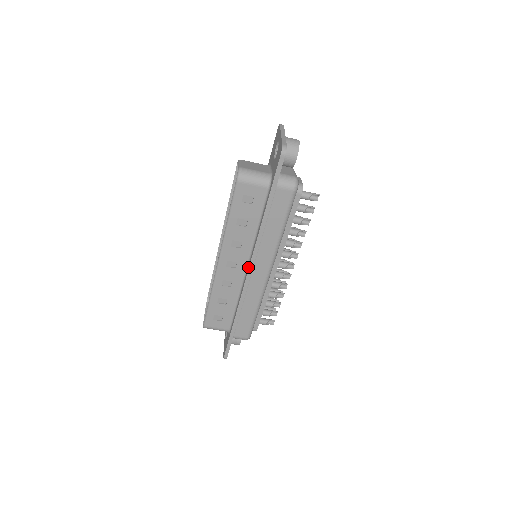
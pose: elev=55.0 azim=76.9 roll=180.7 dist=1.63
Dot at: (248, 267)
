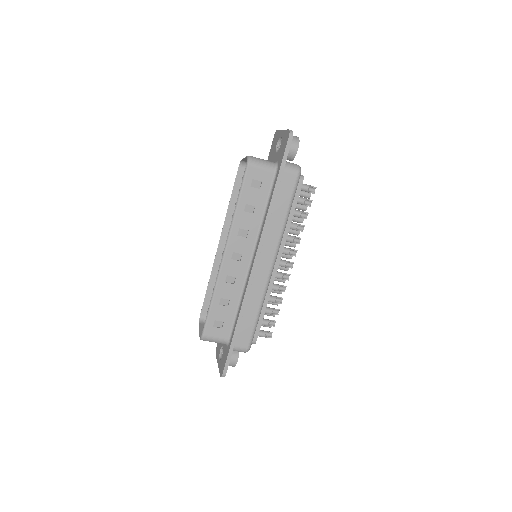
Dot at: (254, 257)
